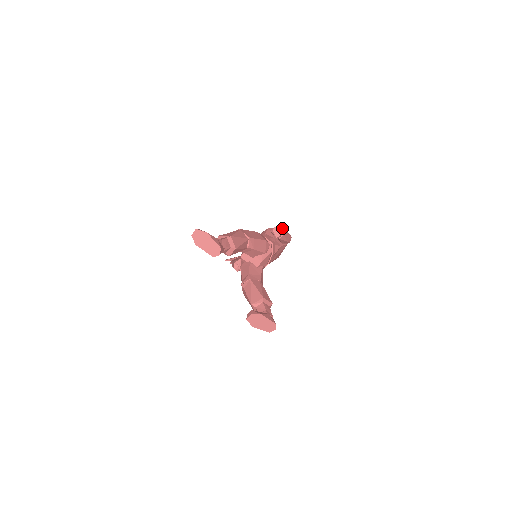
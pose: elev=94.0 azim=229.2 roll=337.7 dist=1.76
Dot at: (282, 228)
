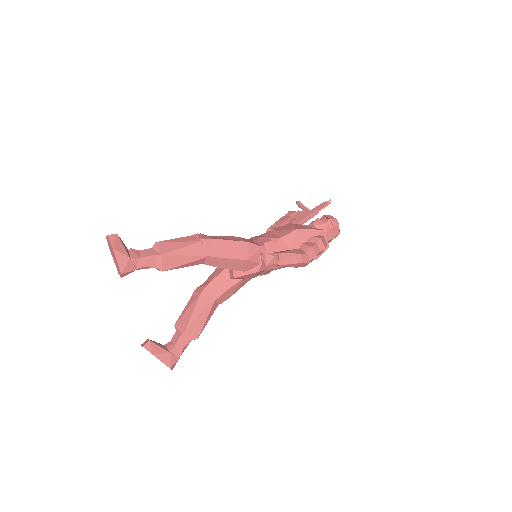
Dot at: (319, 237)
